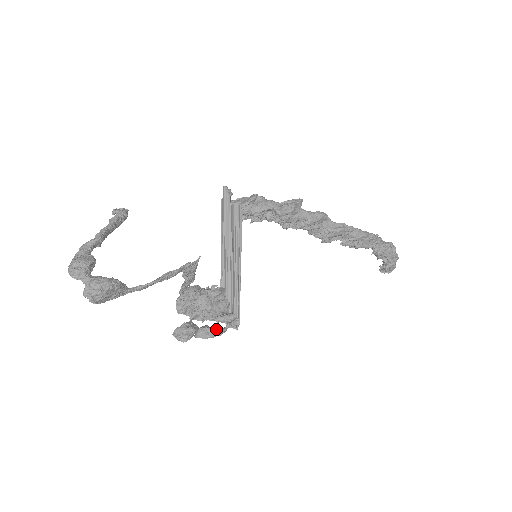
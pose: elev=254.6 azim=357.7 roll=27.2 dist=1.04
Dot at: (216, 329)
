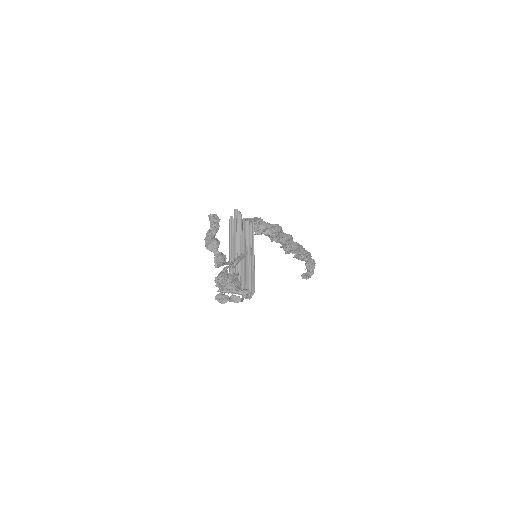
Dot at: occluded
